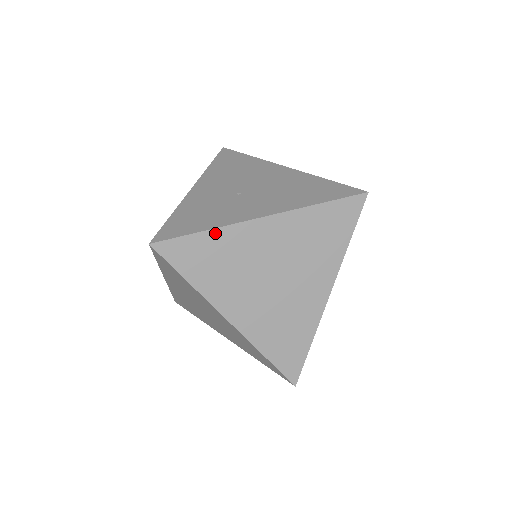
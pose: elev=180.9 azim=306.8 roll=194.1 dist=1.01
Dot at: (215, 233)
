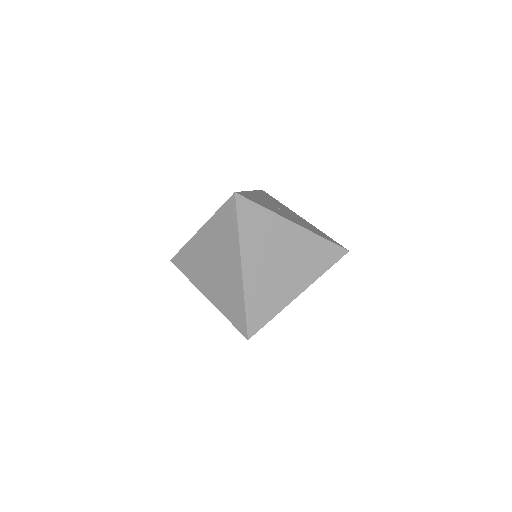
Dot at: (269, 213)
